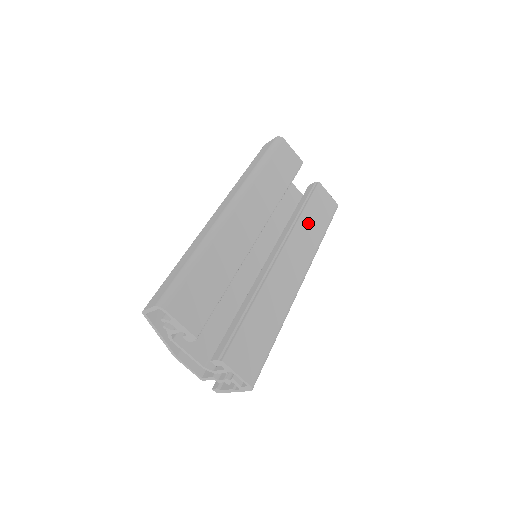
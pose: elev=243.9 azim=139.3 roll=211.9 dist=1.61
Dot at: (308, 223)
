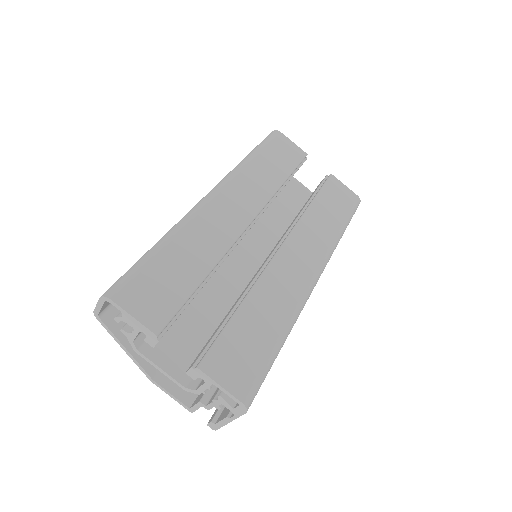
Dot at: (319, 214)
